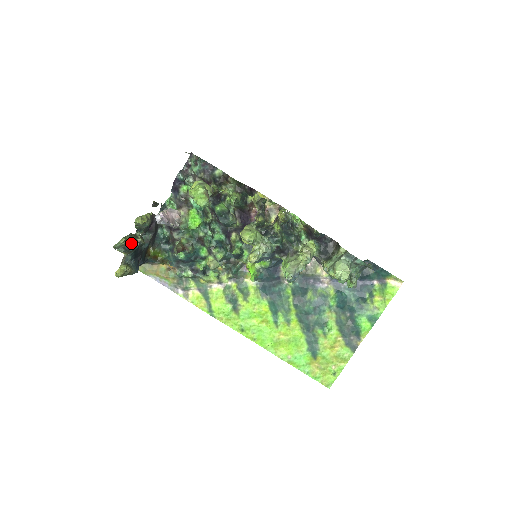
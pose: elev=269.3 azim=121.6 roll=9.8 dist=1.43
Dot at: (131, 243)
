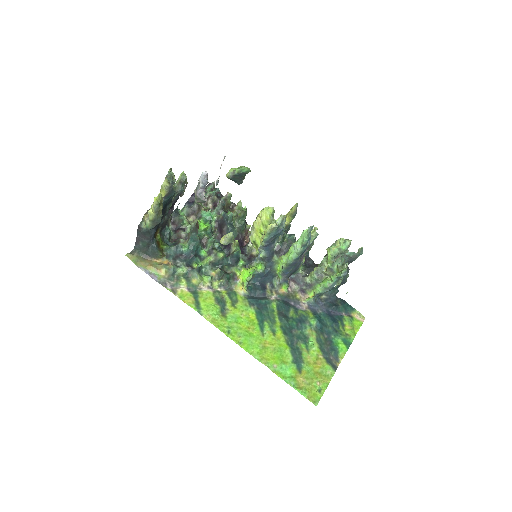
Dot at: (172, 187)
